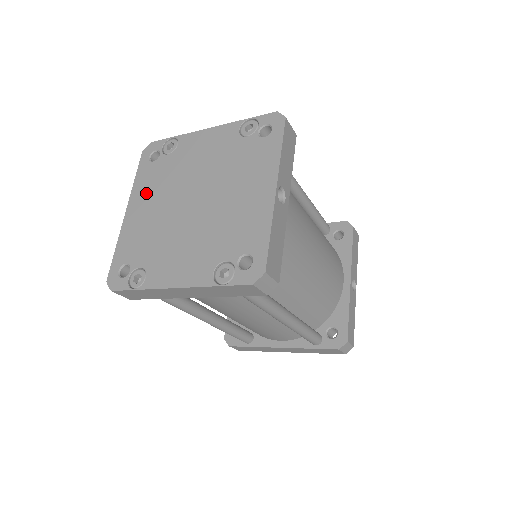
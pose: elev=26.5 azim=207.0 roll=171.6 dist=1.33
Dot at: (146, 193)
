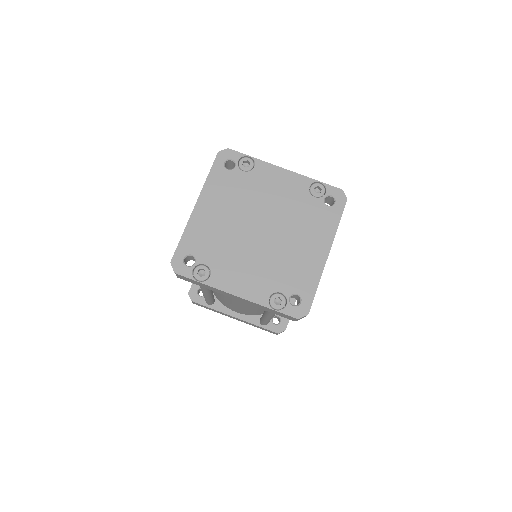
Dot at: (218, 198)
